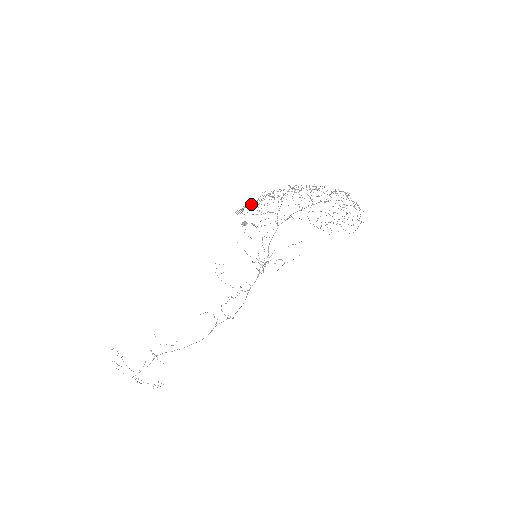
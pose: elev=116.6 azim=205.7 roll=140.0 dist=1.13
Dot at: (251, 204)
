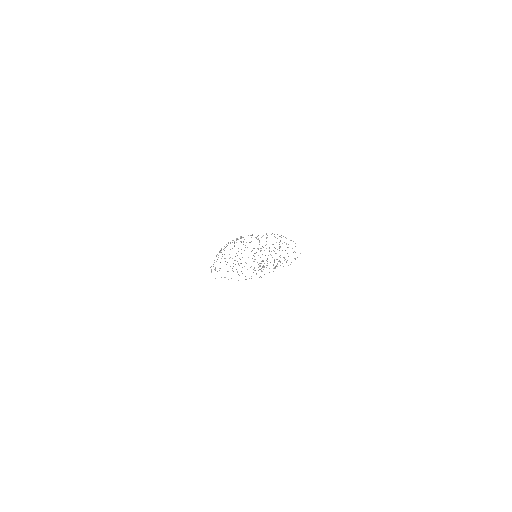
Dot at: occluded
